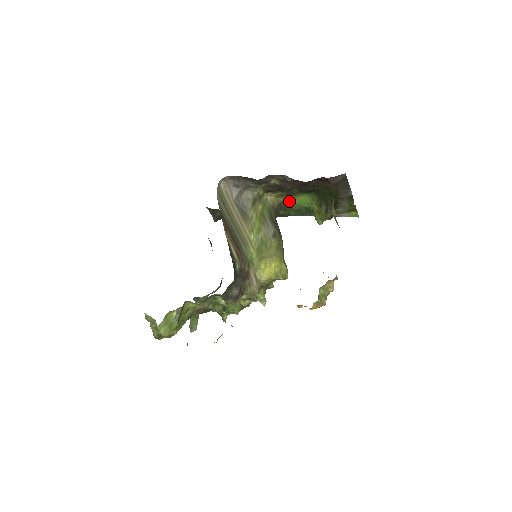
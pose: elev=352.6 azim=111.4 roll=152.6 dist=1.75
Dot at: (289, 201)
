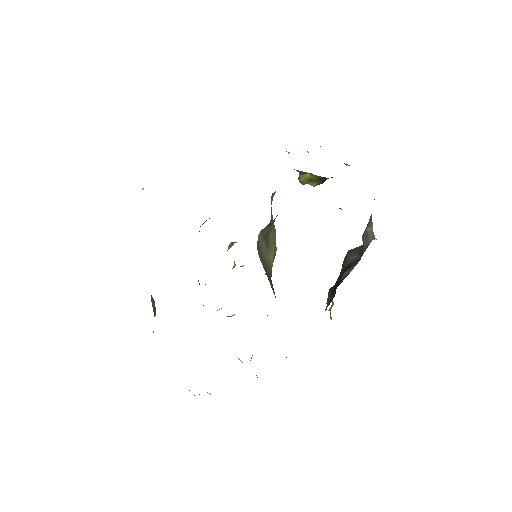
Dot at: occluded
